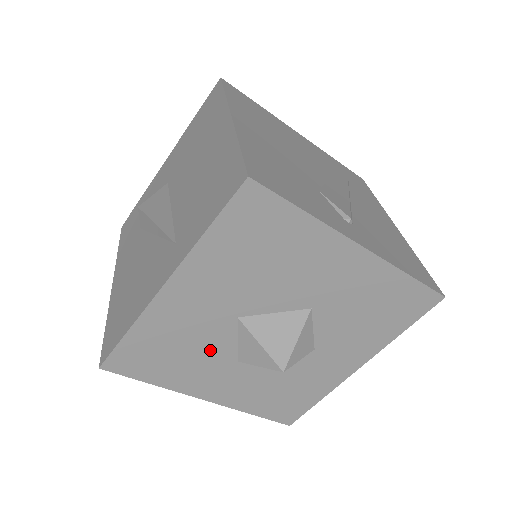
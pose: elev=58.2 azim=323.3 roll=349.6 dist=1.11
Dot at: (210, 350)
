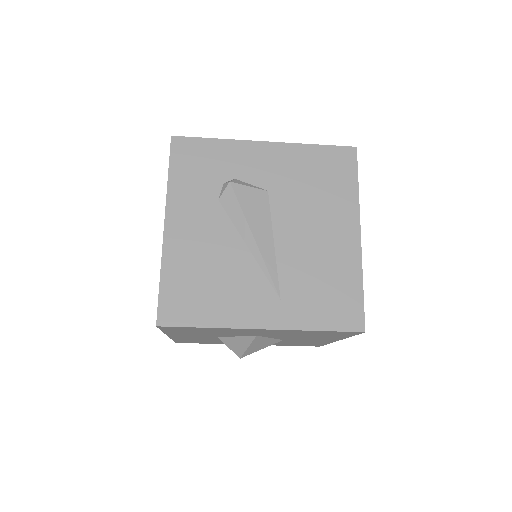
Dot at: (219, 335)
